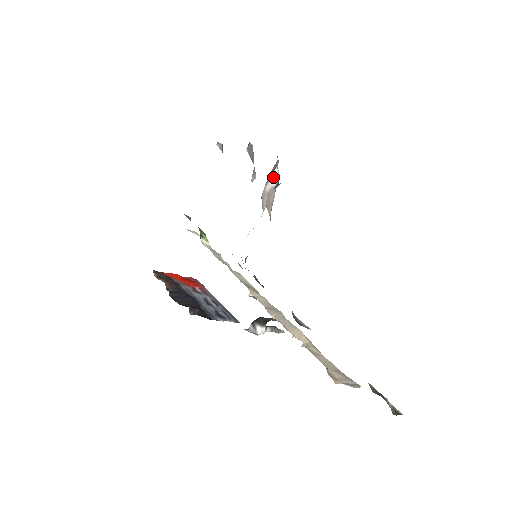
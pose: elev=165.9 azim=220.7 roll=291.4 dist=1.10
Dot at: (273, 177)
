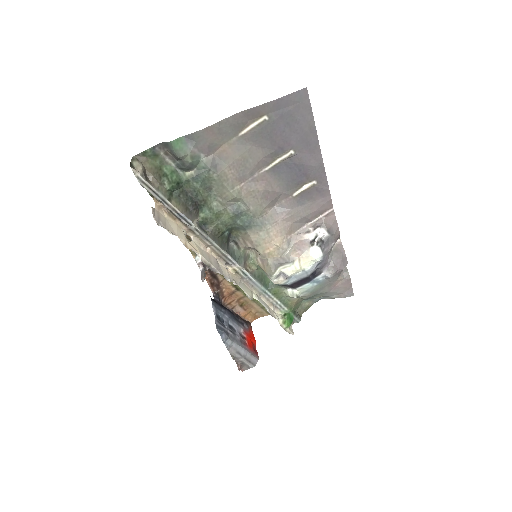
Dot at: (314, 233)
